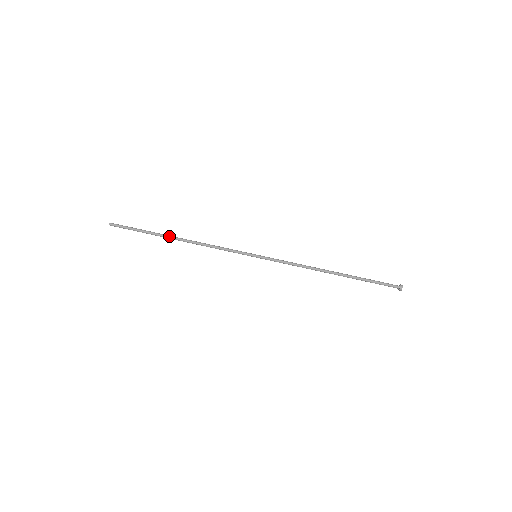
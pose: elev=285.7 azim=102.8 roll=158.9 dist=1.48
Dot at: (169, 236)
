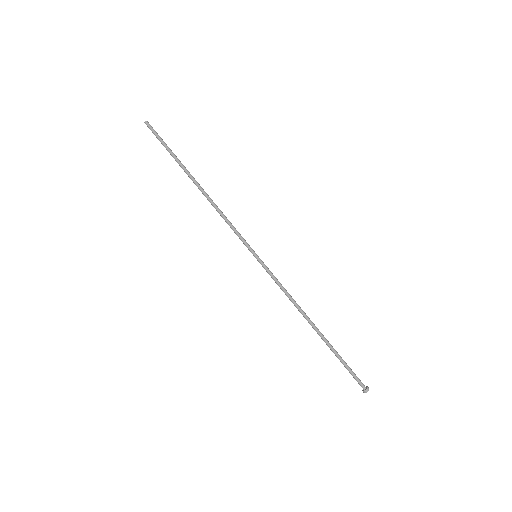
Dot at: (190, 176)
